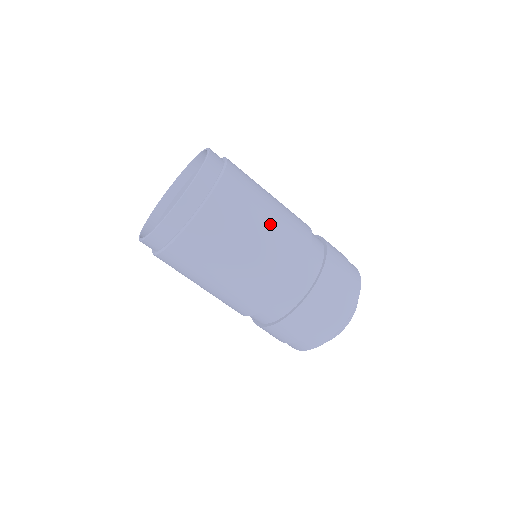
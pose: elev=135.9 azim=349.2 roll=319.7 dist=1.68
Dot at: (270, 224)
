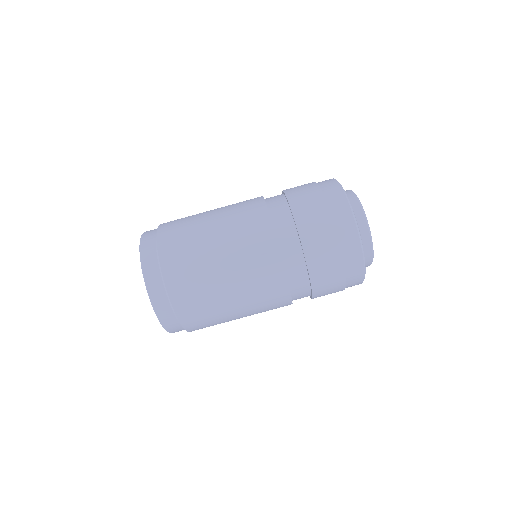
Dot at: (216, 209)
